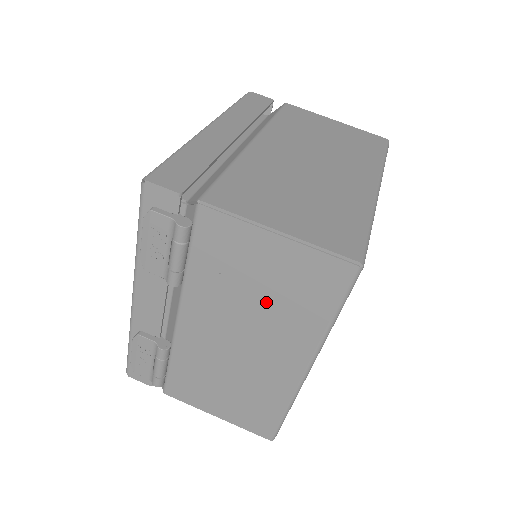
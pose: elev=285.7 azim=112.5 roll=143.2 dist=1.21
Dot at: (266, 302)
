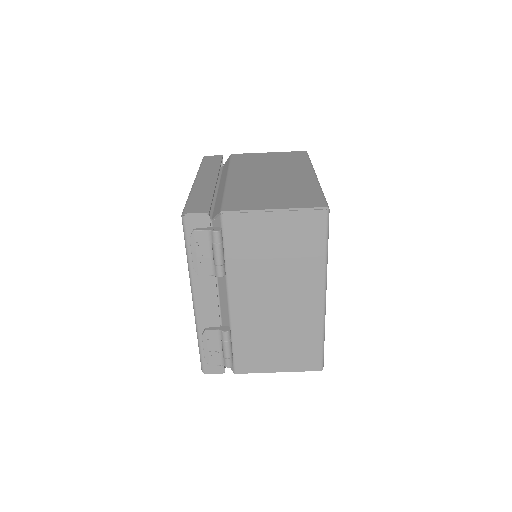
Dot at: (282, 260)
